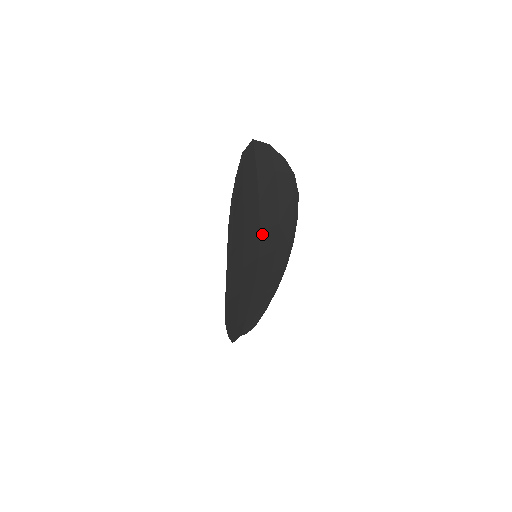
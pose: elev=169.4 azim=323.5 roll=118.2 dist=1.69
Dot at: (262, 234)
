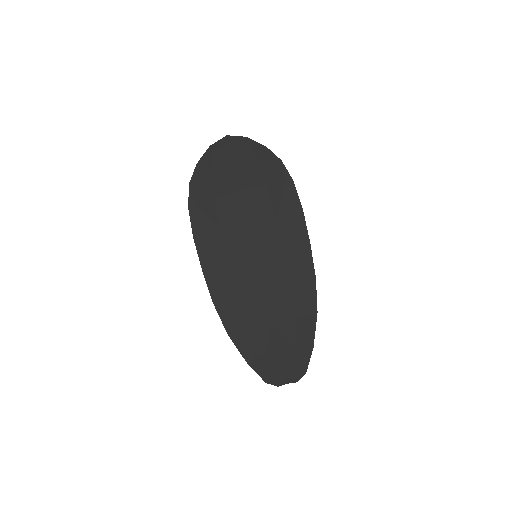
Dot at: (253, 227)
